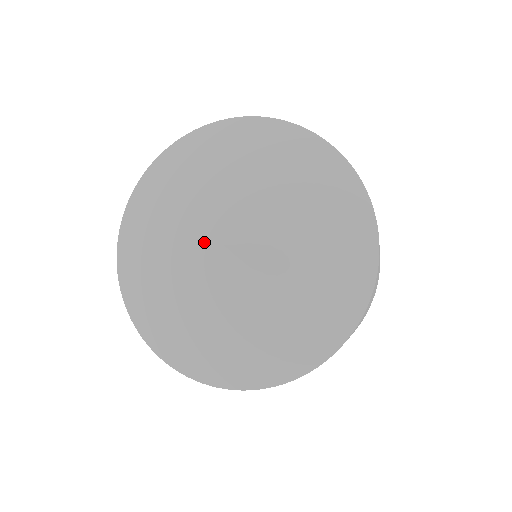
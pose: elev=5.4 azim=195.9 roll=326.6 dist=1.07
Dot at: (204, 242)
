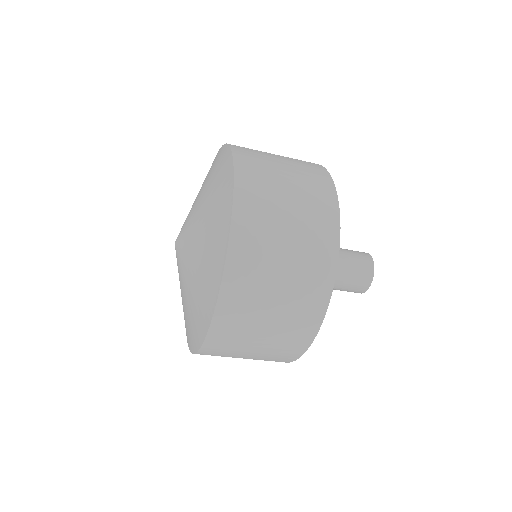
Dot at: occluded
